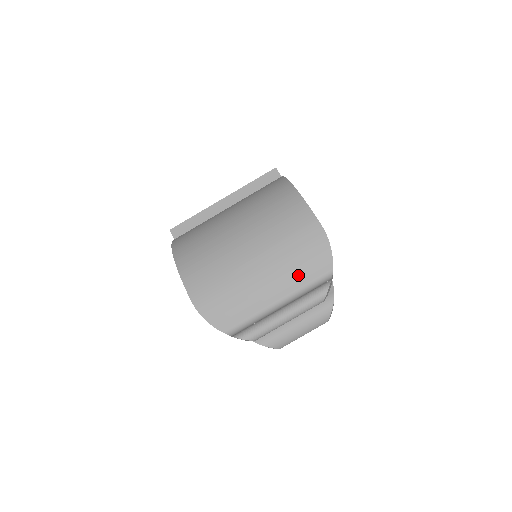
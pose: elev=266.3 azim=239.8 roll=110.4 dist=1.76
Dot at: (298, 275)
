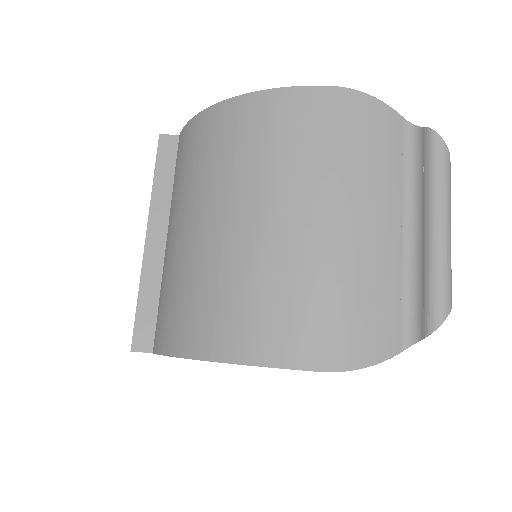
Dot at: (384, 170)
